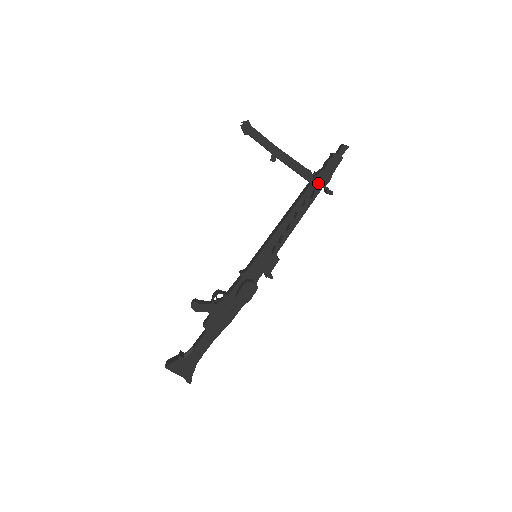
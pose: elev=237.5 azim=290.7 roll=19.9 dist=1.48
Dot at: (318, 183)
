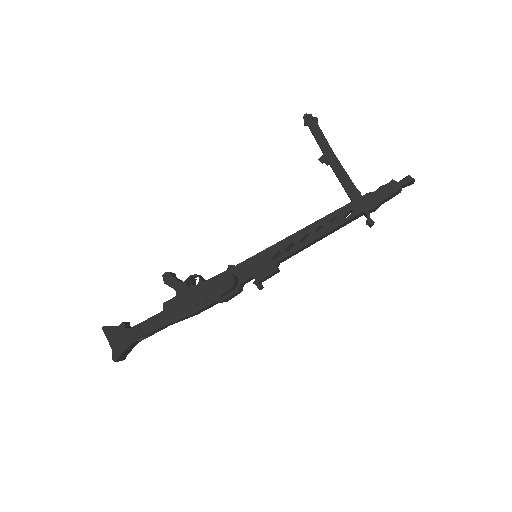
Dot at: (360, 204)
